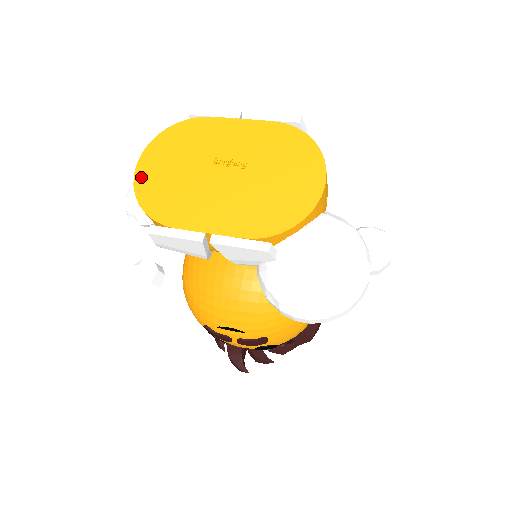
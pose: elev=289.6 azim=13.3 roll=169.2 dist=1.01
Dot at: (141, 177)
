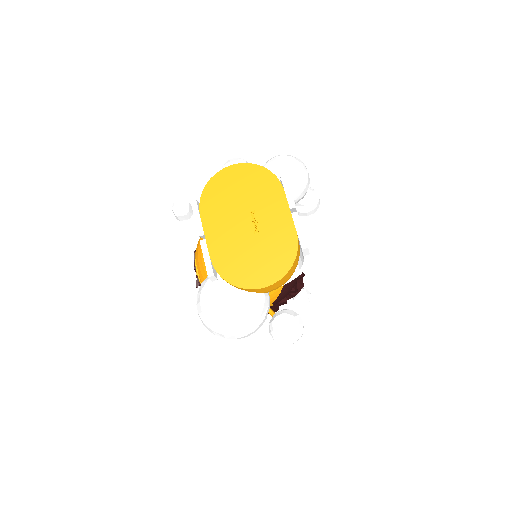
Dot at: (224, 174)
